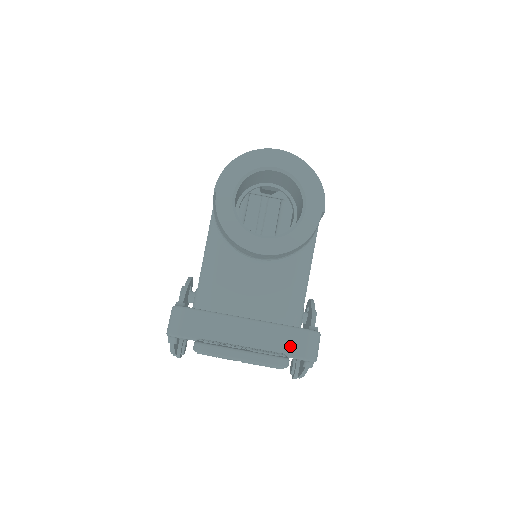
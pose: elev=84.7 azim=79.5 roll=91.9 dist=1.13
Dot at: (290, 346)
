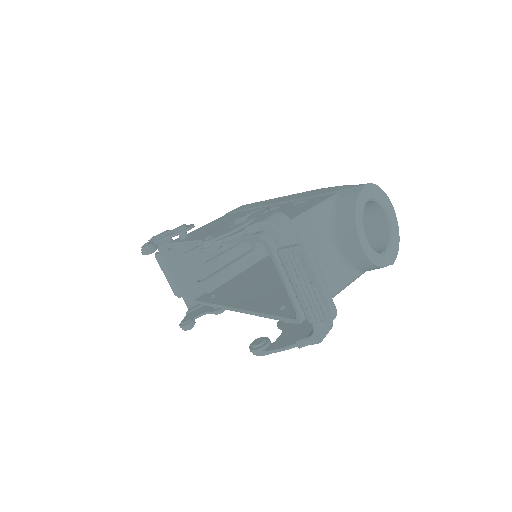
Dot at: occluded
